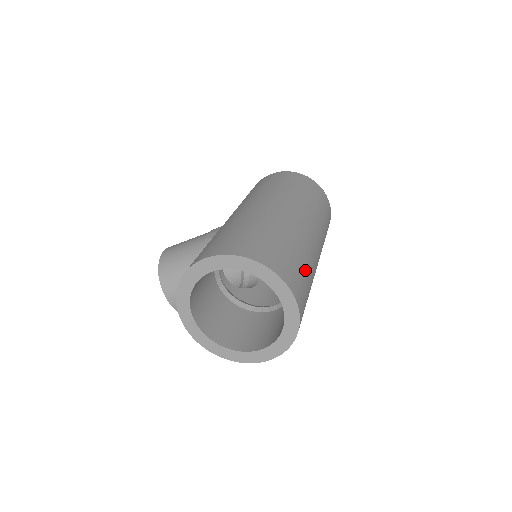
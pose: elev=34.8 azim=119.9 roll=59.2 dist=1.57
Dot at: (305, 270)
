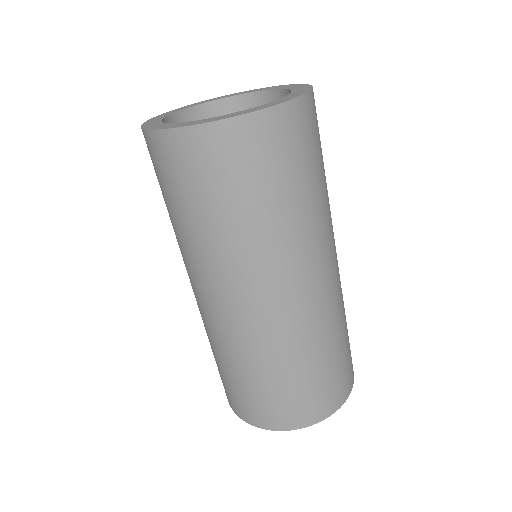
Dot at: (311, 372)
